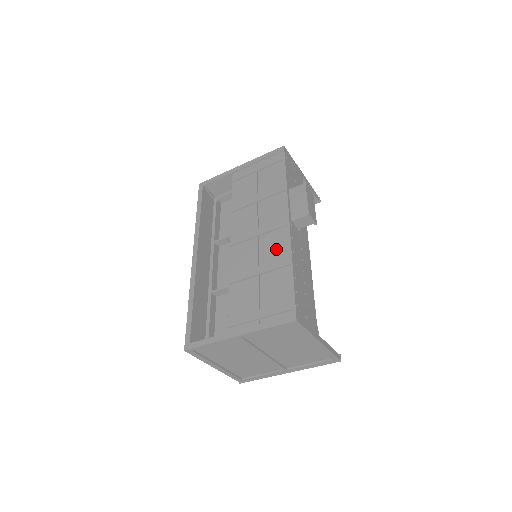
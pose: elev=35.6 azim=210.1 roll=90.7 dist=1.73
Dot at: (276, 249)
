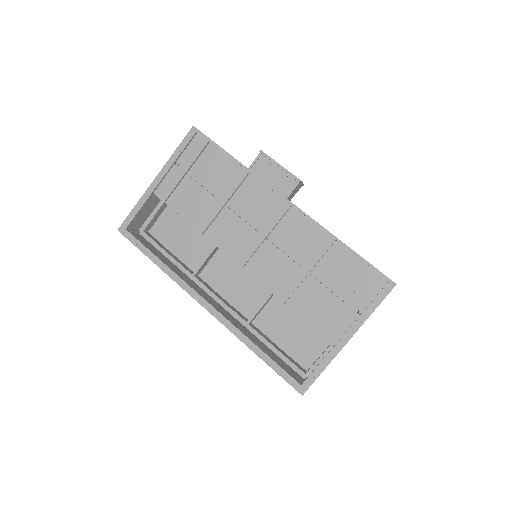
Dot at: (302, 237)
